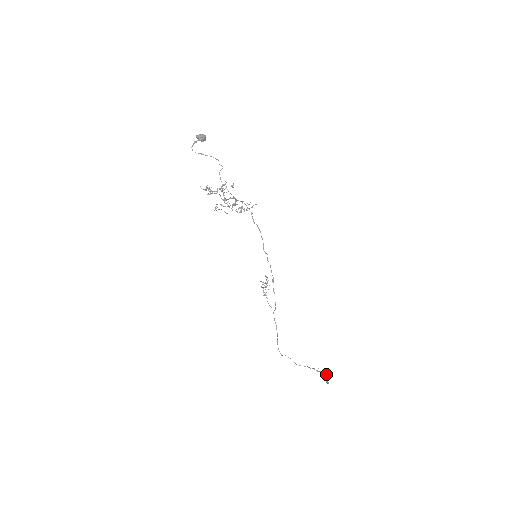
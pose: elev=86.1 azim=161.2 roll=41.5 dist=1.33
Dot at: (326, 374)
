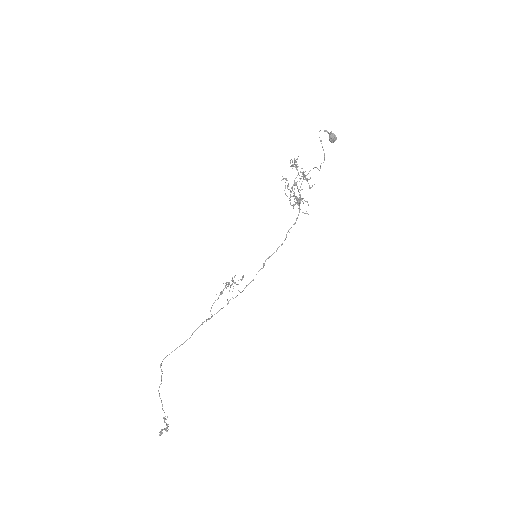
Dot at: occluded
